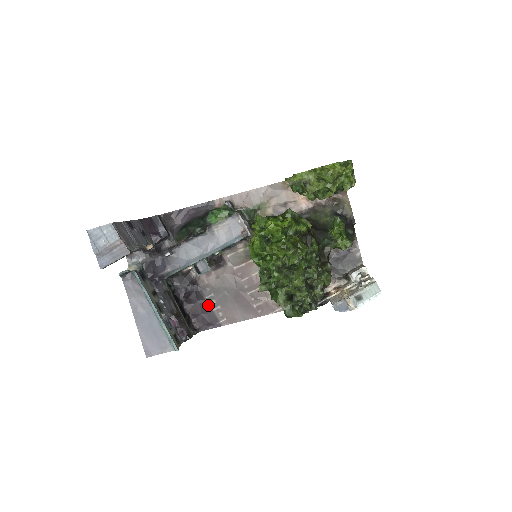
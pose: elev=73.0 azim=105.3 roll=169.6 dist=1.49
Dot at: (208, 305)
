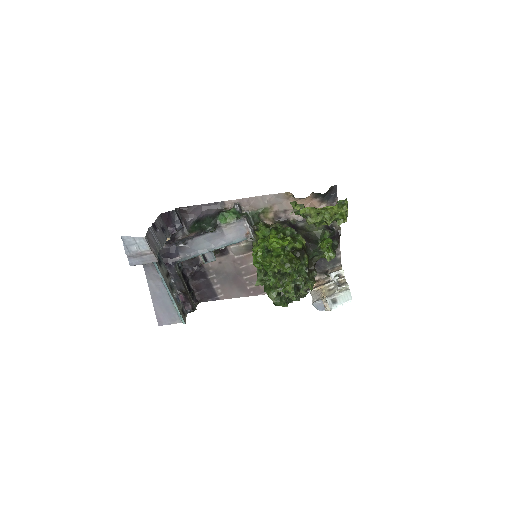
Dot at: (210, 283)
